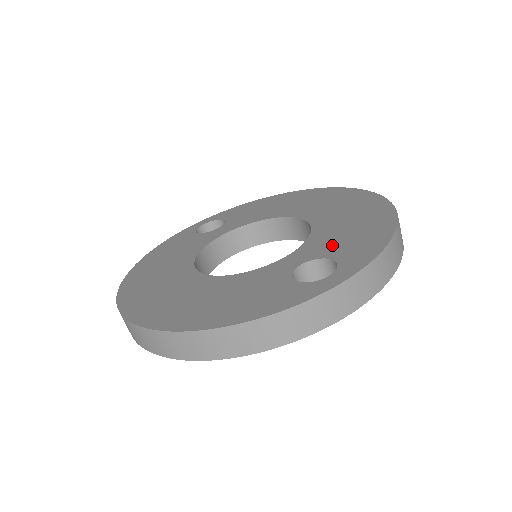
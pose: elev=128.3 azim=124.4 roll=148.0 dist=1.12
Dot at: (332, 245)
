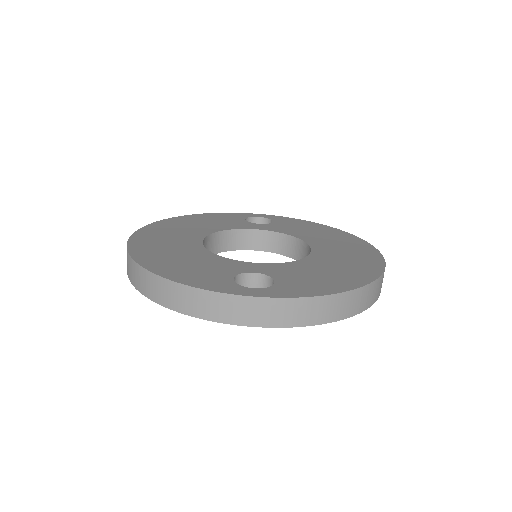
Dot at: (292, 274)
